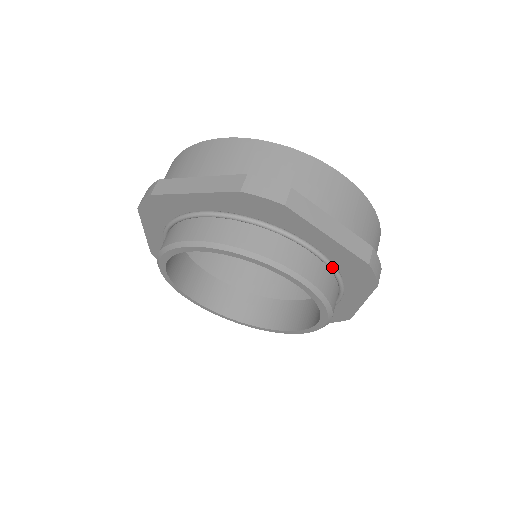
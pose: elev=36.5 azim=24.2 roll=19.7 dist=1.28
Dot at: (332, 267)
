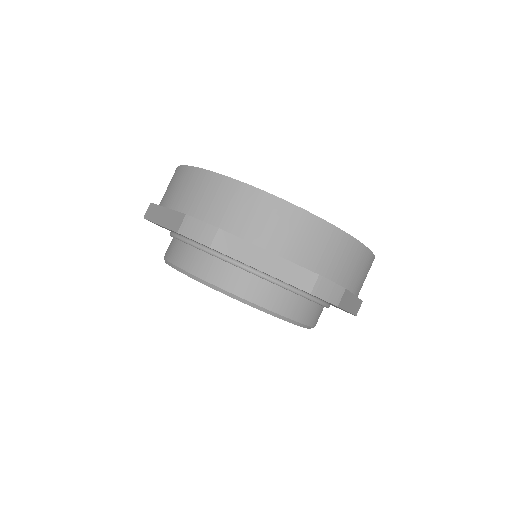
Dot at: (287, 288)
